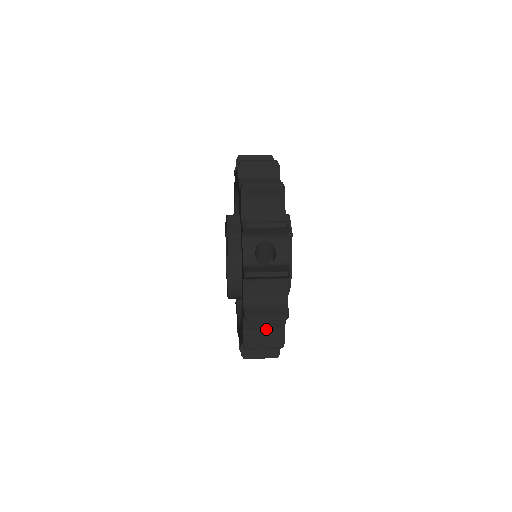
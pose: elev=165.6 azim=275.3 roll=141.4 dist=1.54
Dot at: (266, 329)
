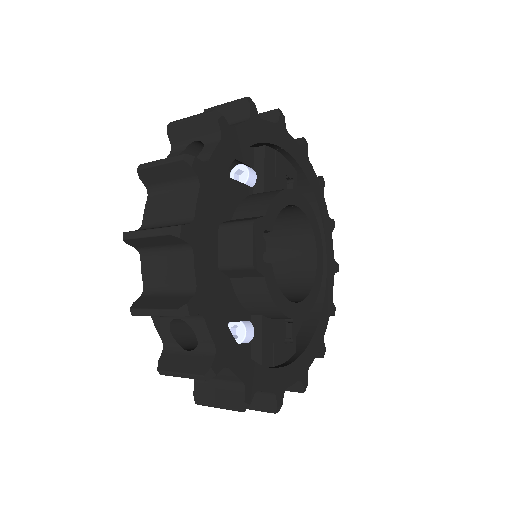
Dot at: occluded
